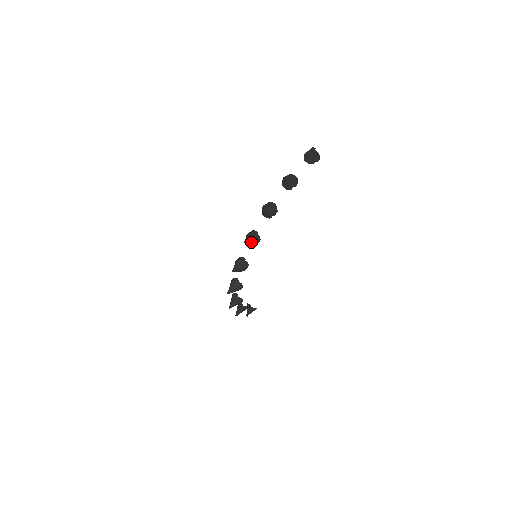
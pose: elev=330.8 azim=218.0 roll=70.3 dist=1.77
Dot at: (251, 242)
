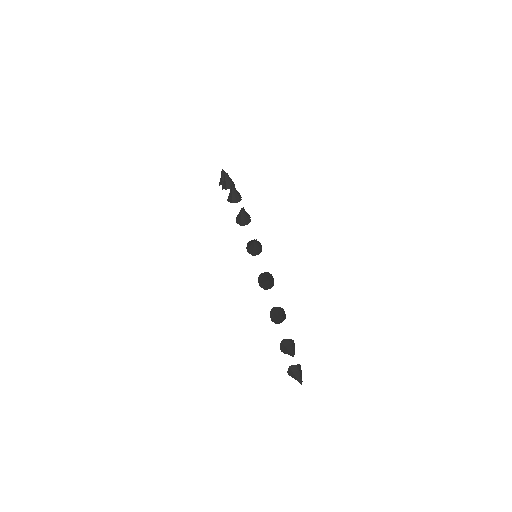
Dot at: (245, 212)
